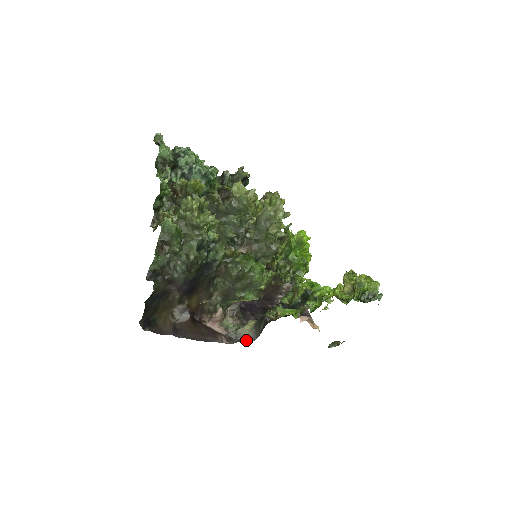
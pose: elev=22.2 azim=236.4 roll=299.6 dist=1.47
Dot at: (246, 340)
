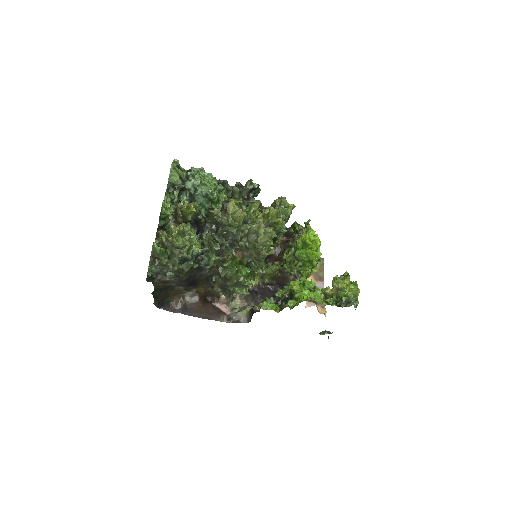
Dot at: (242, 321)
